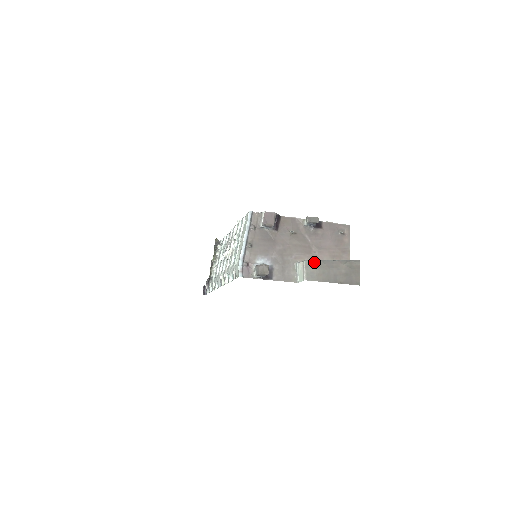
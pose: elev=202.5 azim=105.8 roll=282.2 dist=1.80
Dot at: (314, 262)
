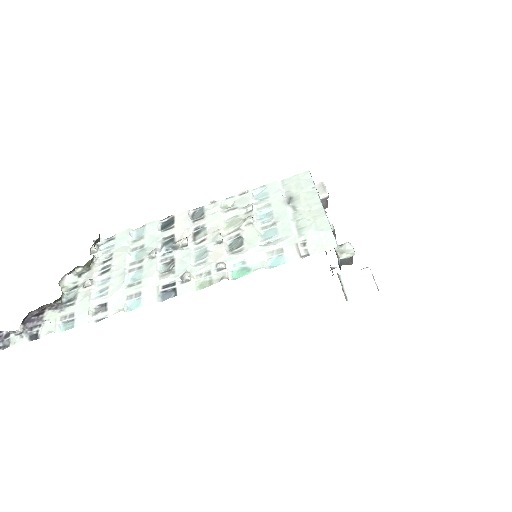
Dot at: occluded
